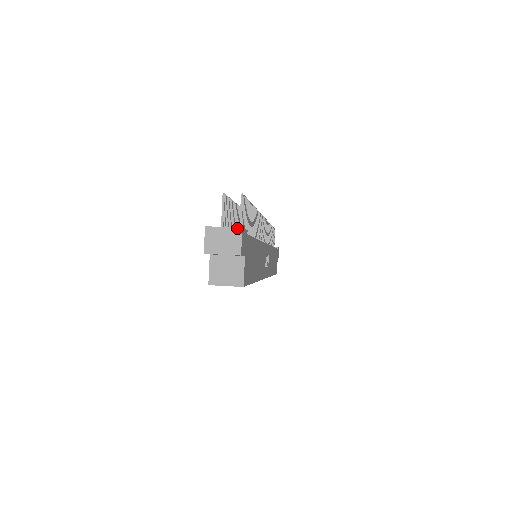
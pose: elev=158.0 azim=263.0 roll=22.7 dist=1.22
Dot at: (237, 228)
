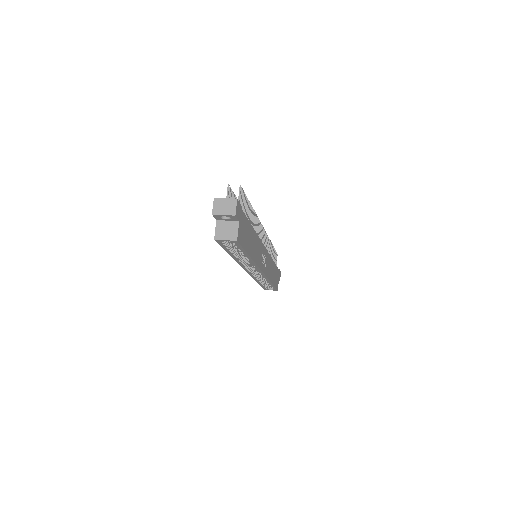
Dot at: (234, 199)
